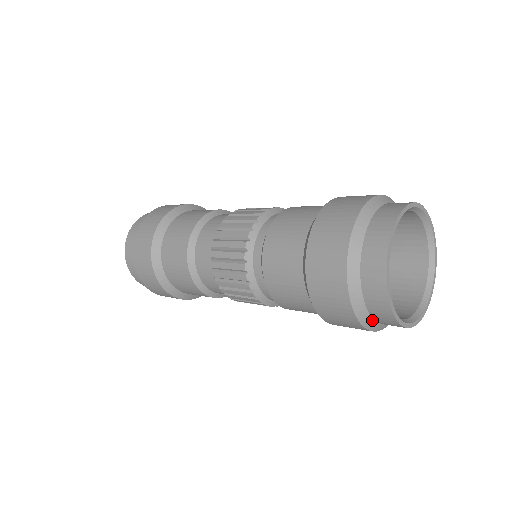
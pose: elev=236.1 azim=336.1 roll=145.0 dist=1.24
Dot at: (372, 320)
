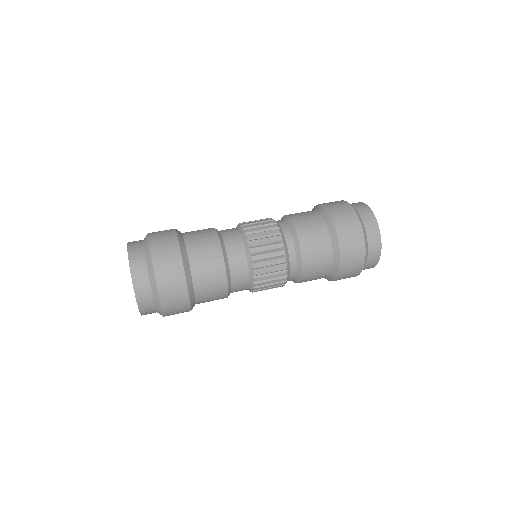
Dot at: (365, 264)
